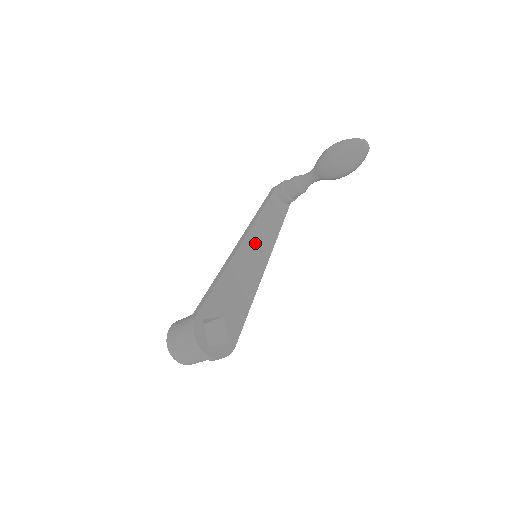
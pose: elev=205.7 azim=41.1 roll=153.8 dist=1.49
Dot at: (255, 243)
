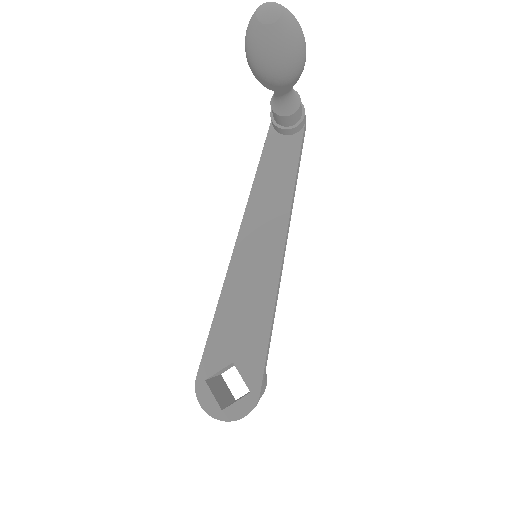
Dot at: (256, 233)
